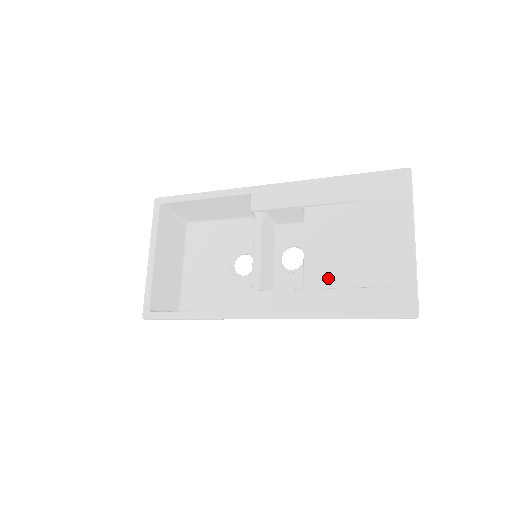
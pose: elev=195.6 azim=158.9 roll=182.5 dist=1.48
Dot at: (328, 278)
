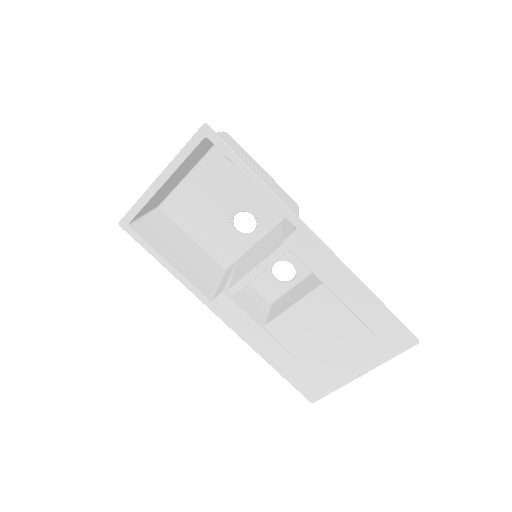
Dot at: (287, 338)
